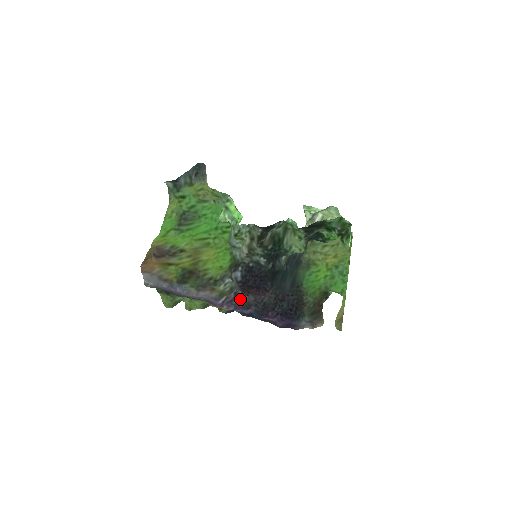
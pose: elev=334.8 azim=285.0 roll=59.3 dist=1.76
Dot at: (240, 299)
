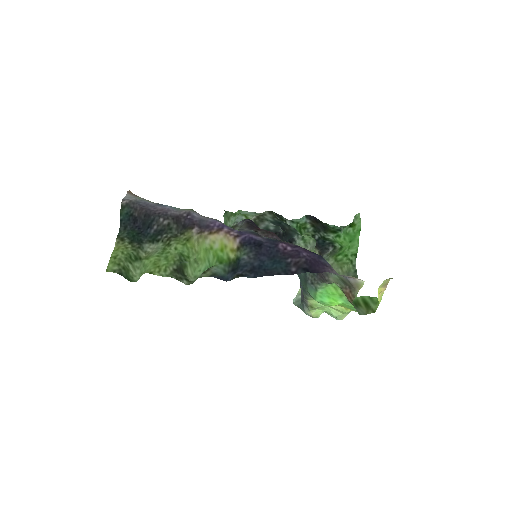
Dot at: (247, 230)
